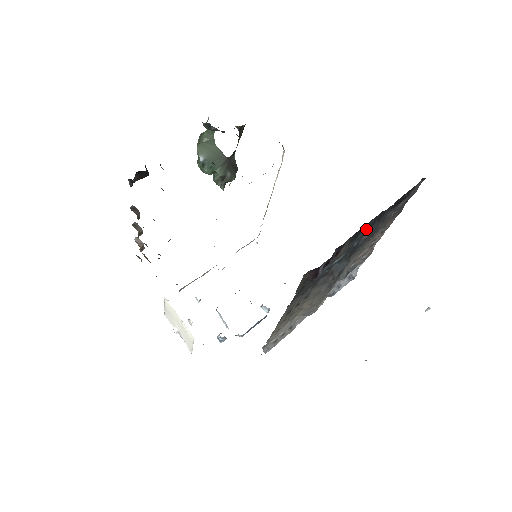
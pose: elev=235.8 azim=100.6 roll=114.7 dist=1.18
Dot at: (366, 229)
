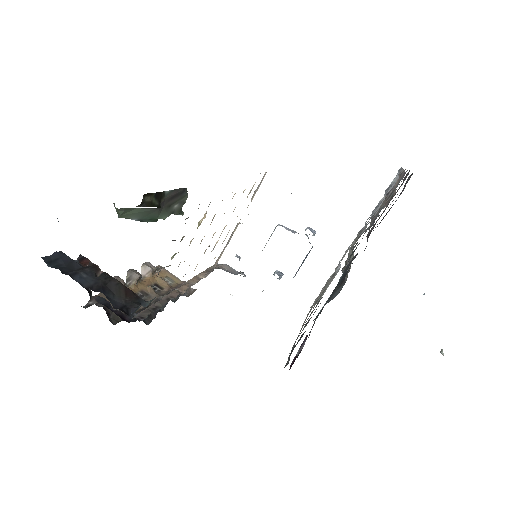
Dot at: occluded
